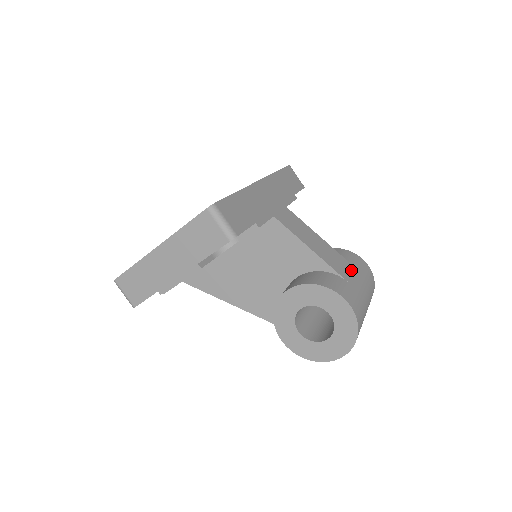
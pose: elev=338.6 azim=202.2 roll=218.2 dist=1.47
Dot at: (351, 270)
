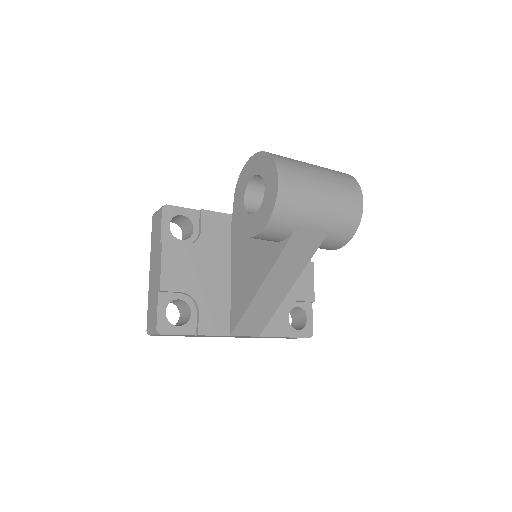
Dot at: occluded
